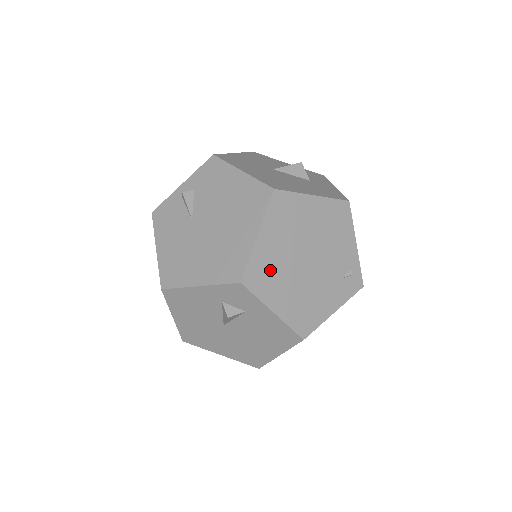
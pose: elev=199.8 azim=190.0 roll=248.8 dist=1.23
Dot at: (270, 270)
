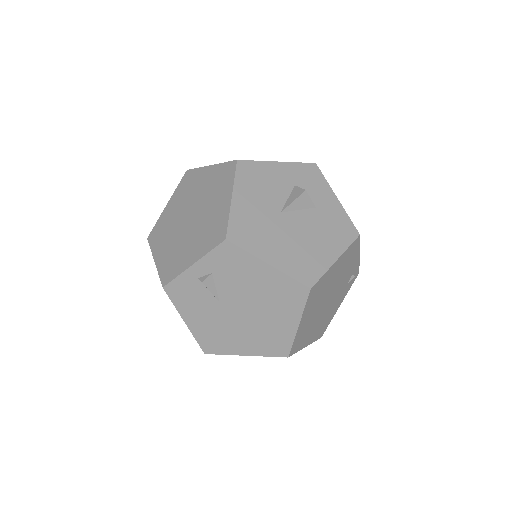
Dot at: (305, 332)
